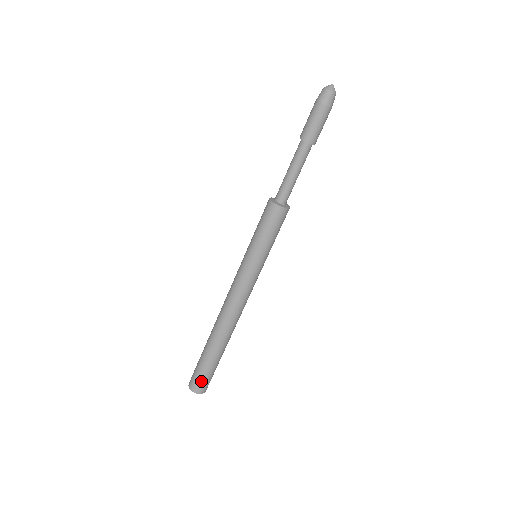
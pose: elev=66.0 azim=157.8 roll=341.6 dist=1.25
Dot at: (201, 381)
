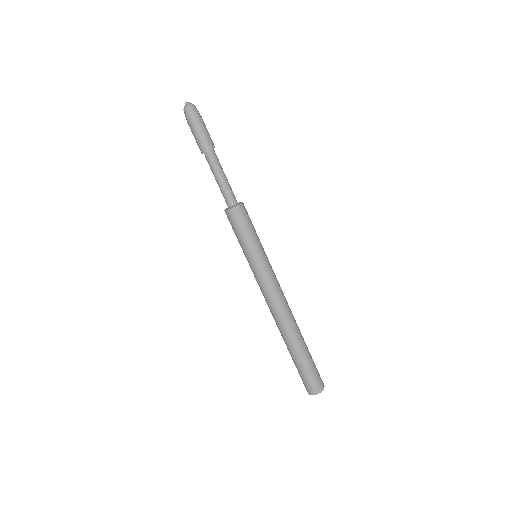
Dot at: (311, 381)
